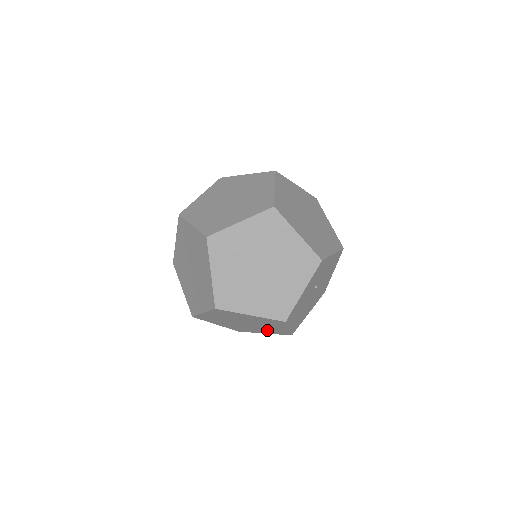
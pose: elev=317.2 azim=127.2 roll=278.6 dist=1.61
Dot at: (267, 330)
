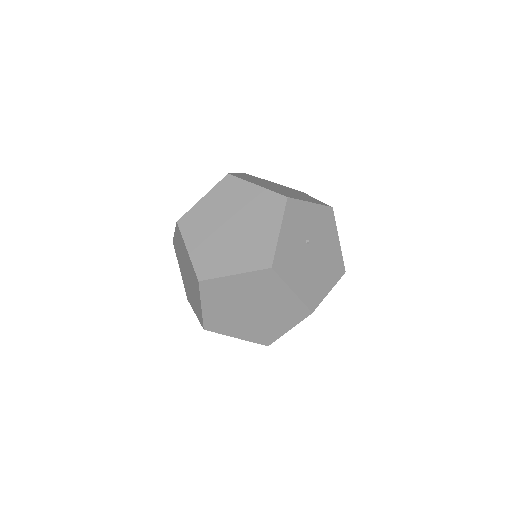
Dot at: (283, 316)
